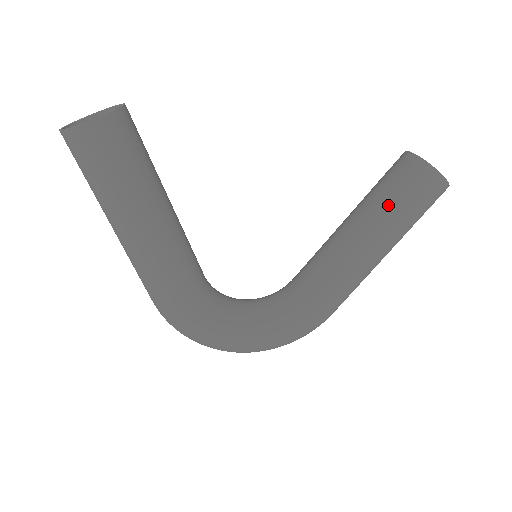
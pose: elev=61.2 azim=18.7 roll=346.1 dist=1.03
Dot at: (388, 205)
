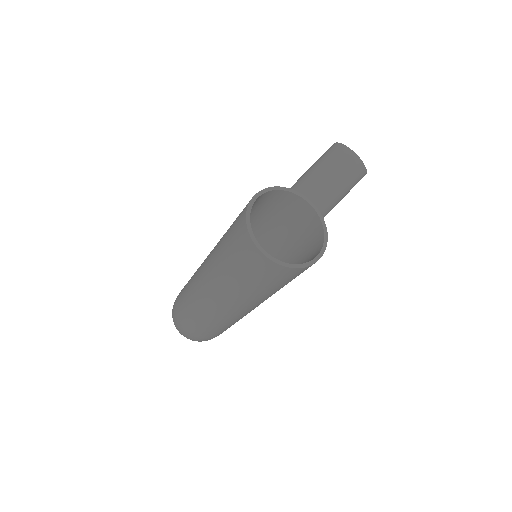
Dot at: (335, 198)
